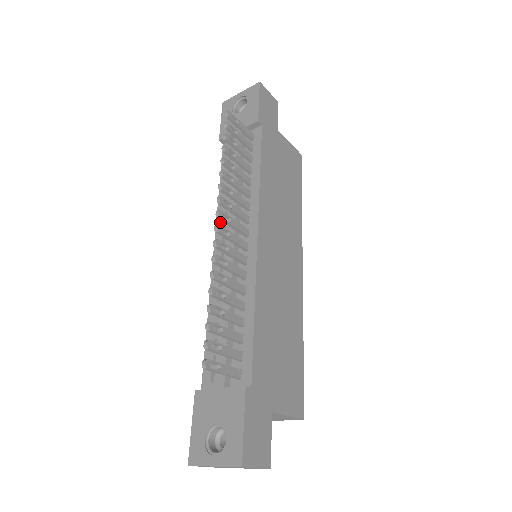
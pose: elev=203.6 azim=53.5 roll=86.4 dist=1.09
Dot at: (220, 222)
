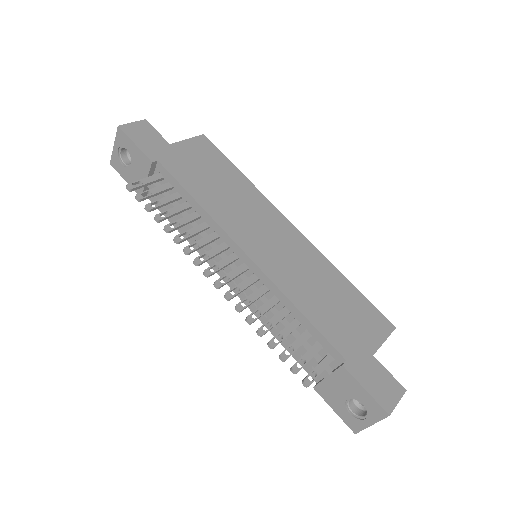
Dot at: (208, 260)
